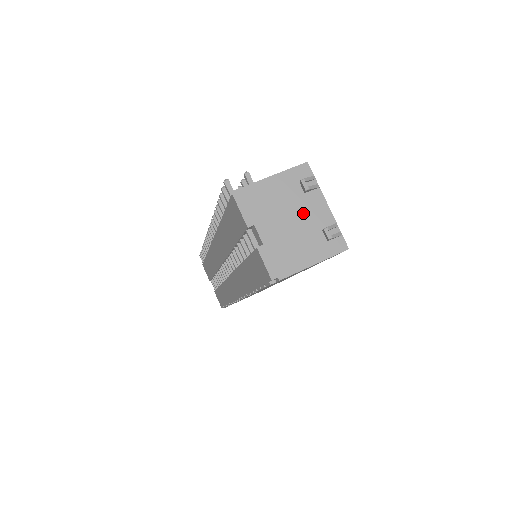
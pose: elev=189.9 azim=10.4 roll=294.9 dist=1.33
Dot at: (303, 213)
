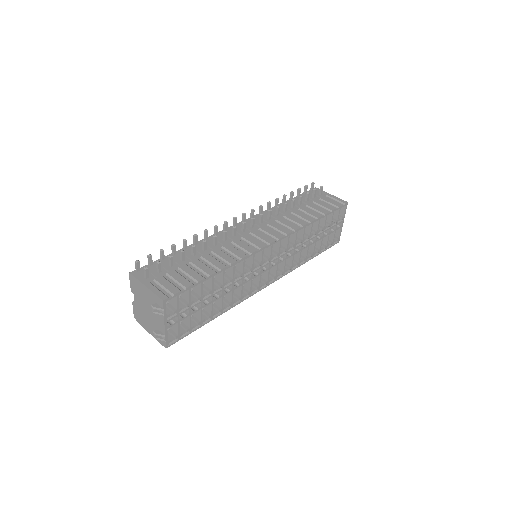
Dot at: (153, 315)
